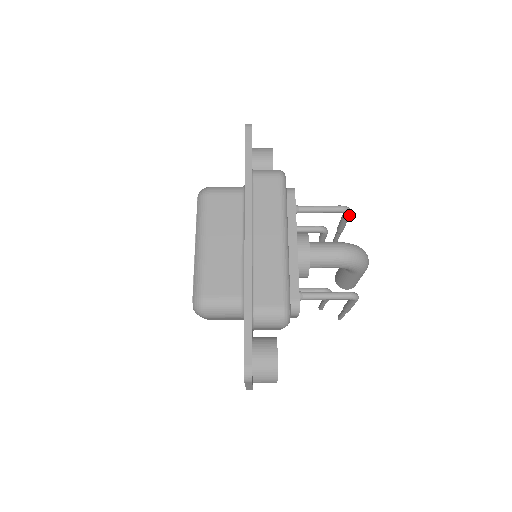
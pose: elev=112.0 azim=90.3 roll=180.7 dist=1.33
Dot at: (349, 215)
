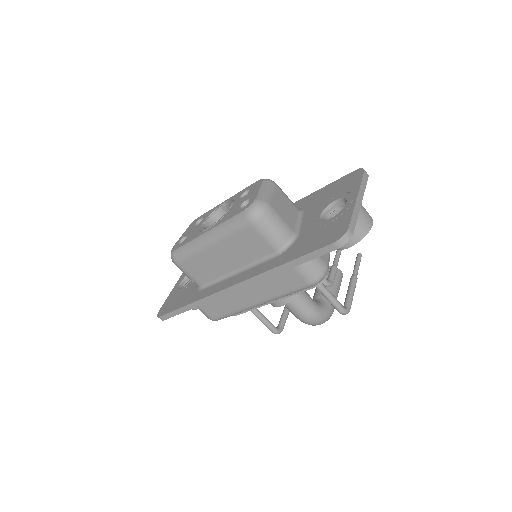
Dot at: occluded
